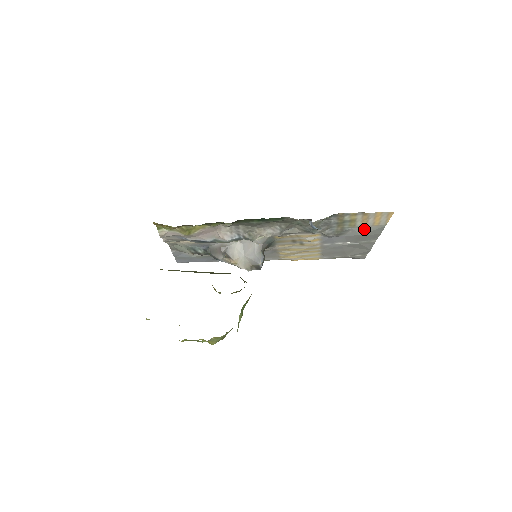
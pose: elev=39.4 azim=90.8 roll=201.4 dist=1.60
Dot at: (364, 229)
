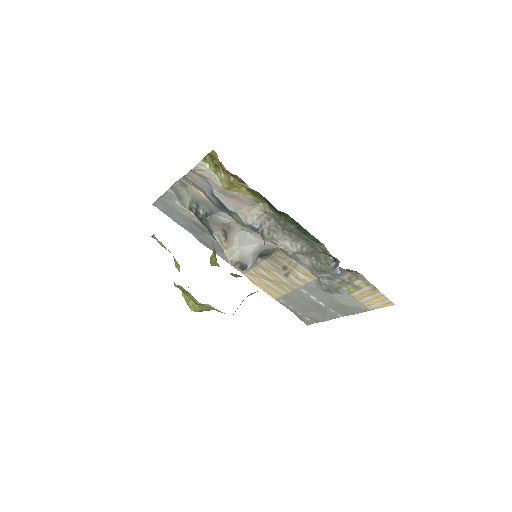
Dot at: (352, 301)
